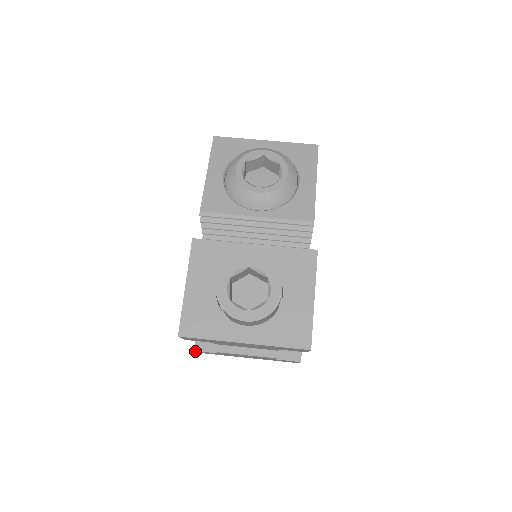
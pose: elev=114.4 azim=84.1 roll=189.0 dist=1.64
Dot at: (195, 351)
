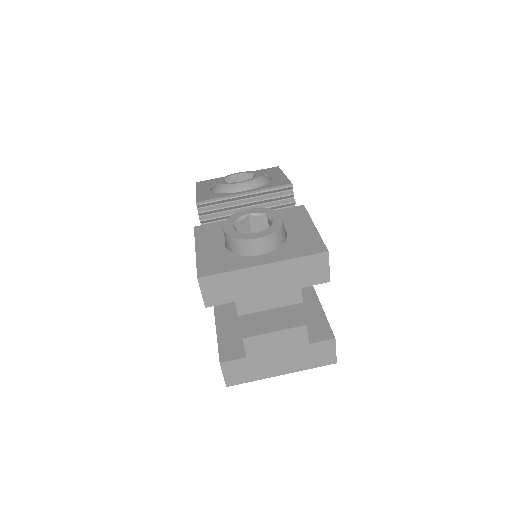
Dot at: (221, 369)
